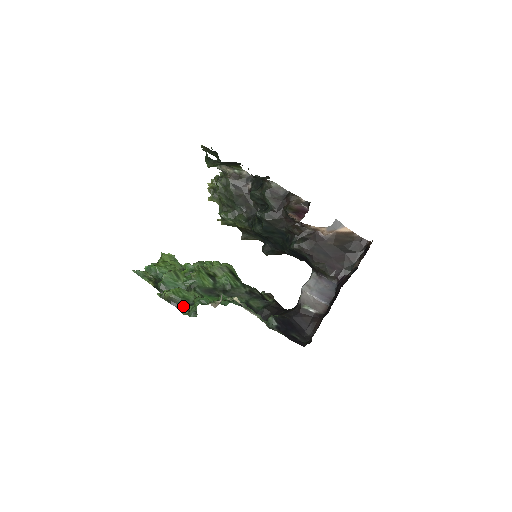
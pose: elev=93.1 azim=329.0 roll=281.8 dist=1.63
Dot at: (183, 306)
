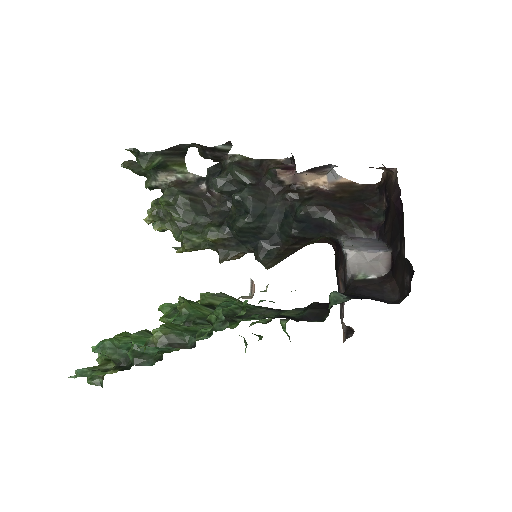
Dot at: (192, 340)
